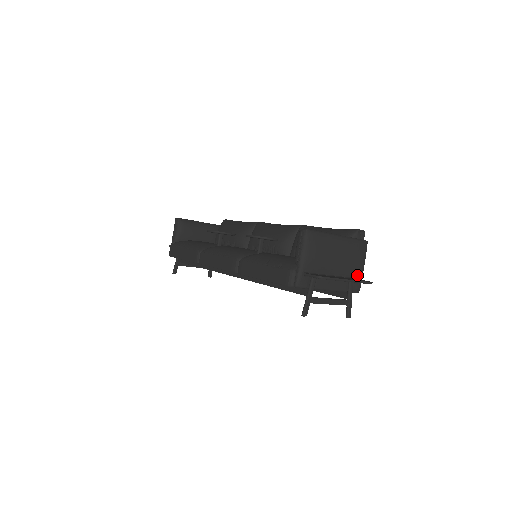
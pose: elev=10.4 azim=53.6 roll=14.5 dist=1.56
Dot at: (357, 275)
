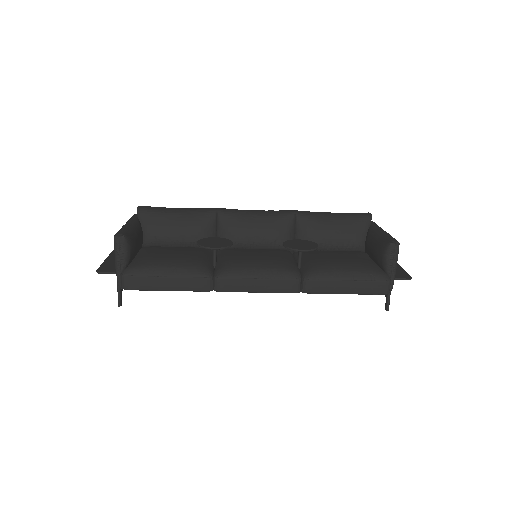
Dot at: occluded
